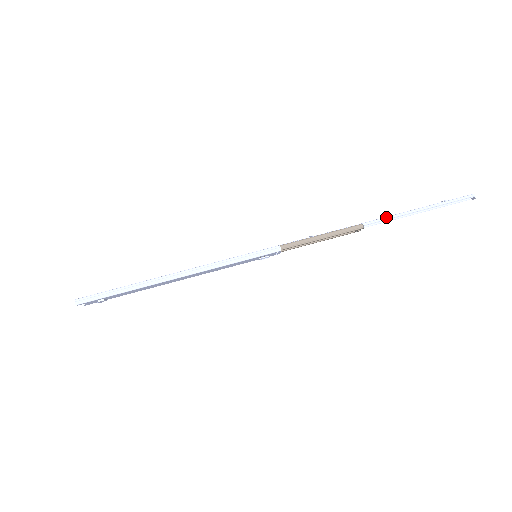
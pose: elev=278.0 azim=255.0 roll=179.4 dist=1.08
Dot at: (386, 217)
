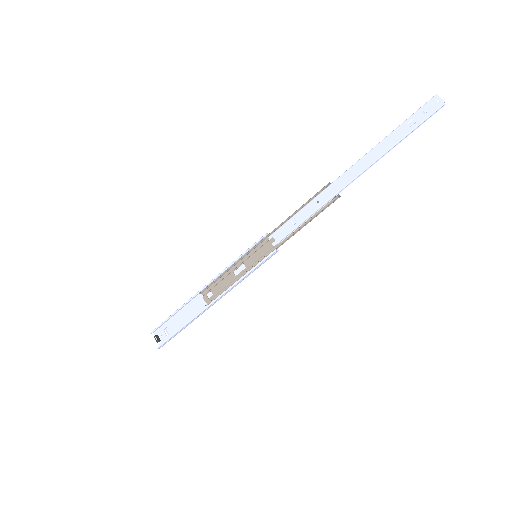
Dot at: (358, 177)
